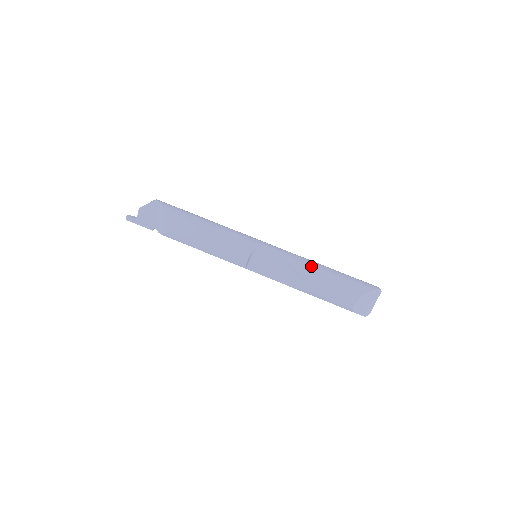
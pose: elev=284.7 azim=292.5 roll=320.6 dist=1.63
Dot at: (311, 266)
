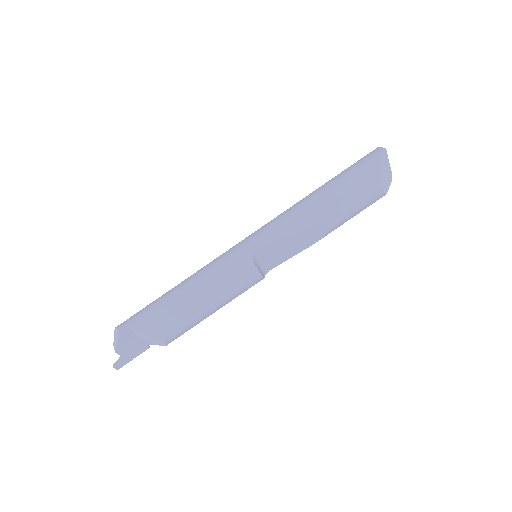
Dot at: (313, 208)
